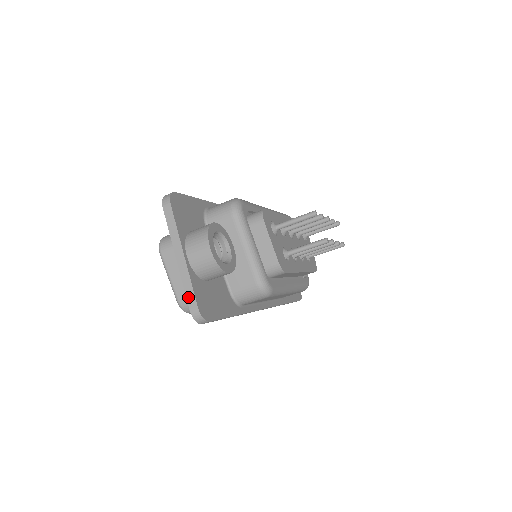
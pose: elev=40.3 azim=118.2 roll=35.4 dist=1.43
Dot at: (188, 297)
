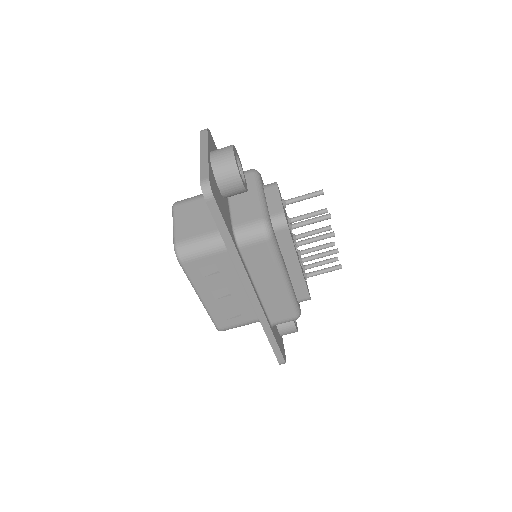
Dot at: (202, 173)
